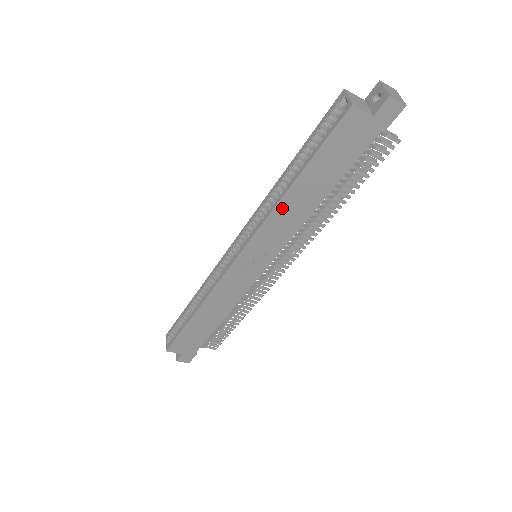
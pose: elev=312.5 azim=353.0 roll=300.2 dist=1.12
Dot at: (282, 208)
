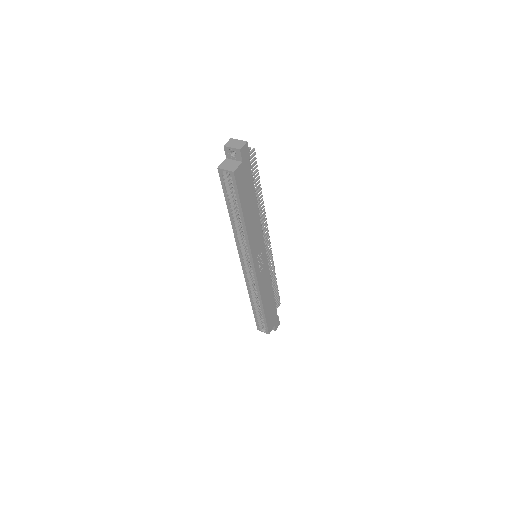
Dot at: (250, 232)
